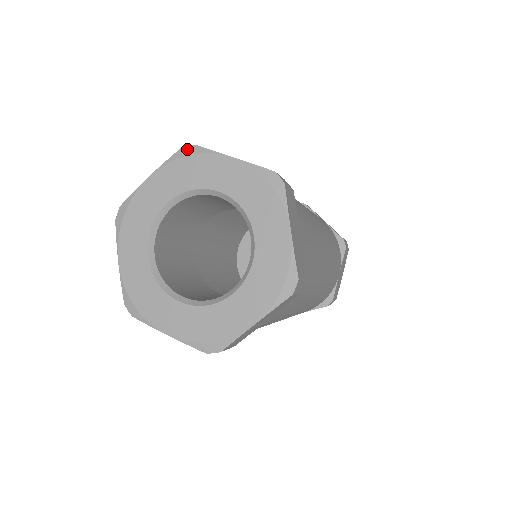
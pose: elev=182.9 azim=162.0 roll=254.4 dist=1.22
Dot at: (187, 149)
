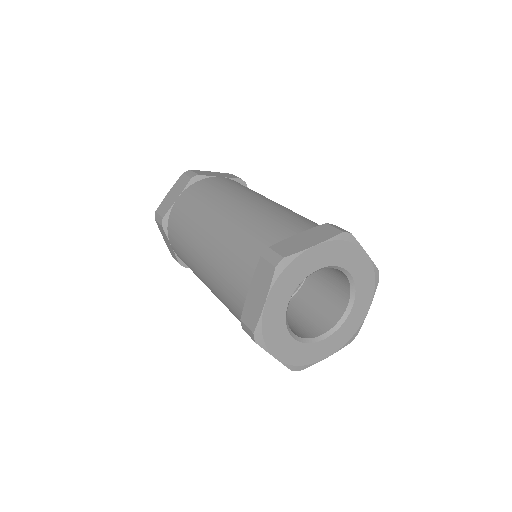
Dot at: (347, 235)
